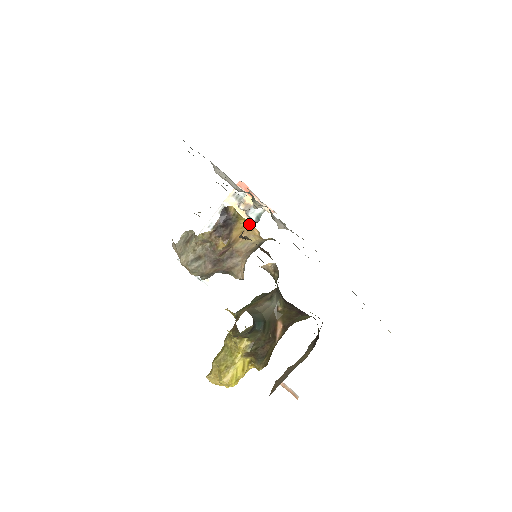
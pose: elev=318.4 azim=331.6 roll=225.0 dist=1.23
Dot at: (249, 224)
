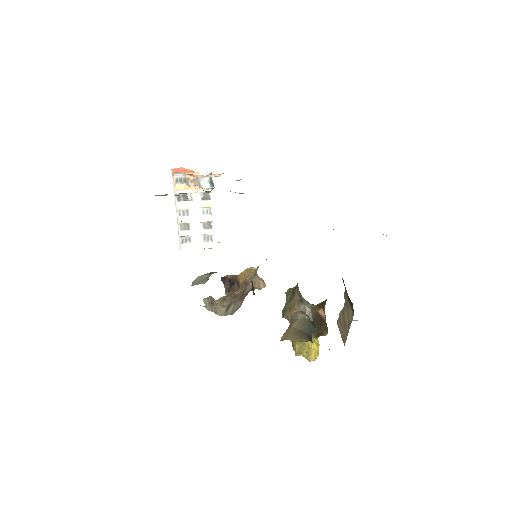
Dot at: (246, 269)
